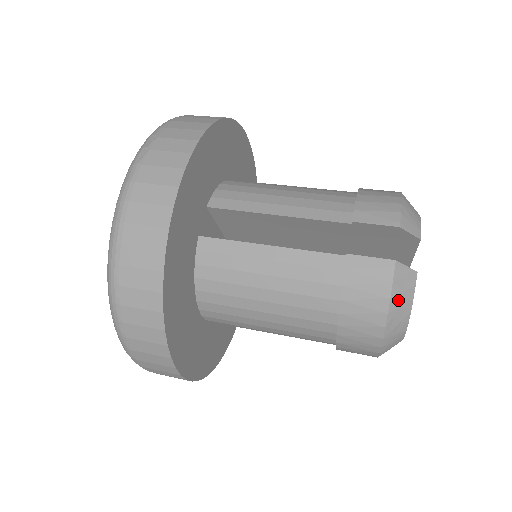
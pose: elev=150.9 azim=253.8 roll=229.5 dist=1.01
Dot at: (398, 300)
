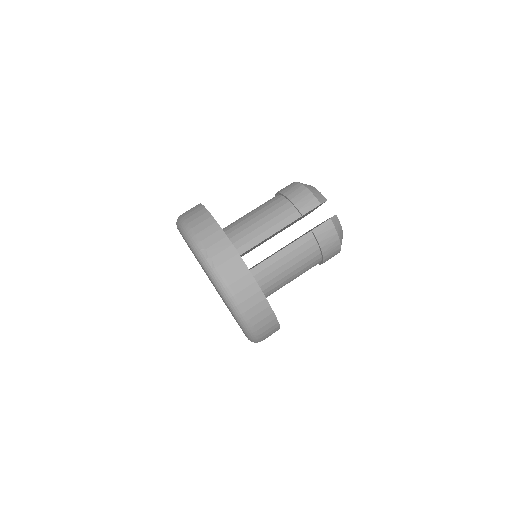
Dot at: (339, 231)
